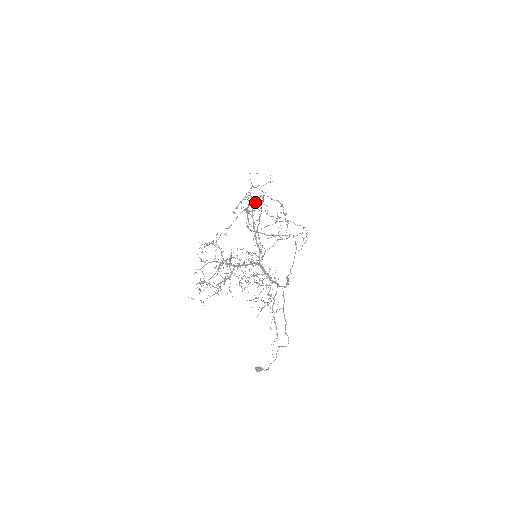
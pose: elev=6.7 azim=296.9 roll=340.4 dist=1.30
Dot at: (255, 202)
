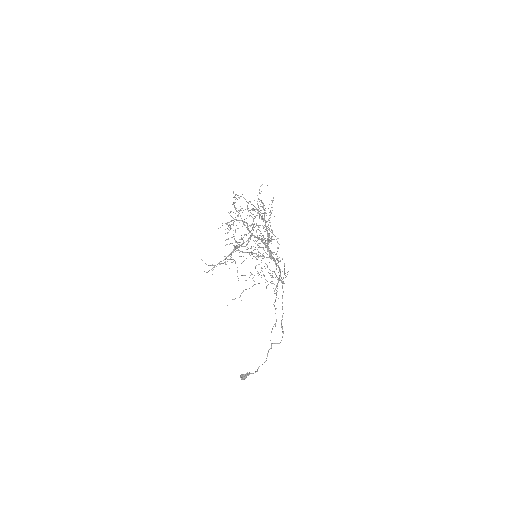
Dot at: occluded
